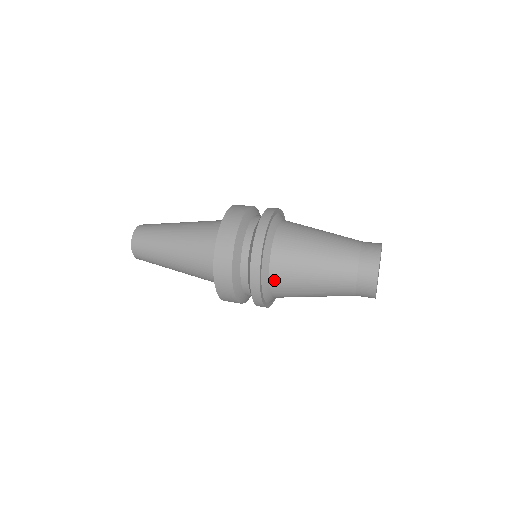
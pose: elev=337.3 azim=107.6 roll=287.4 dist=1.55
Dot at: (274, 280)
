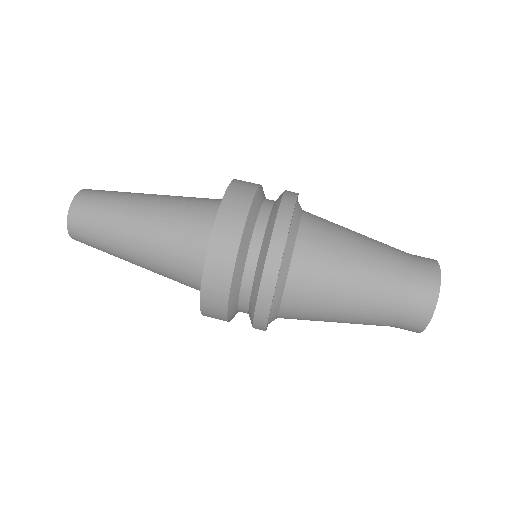
Dot at: occluded
